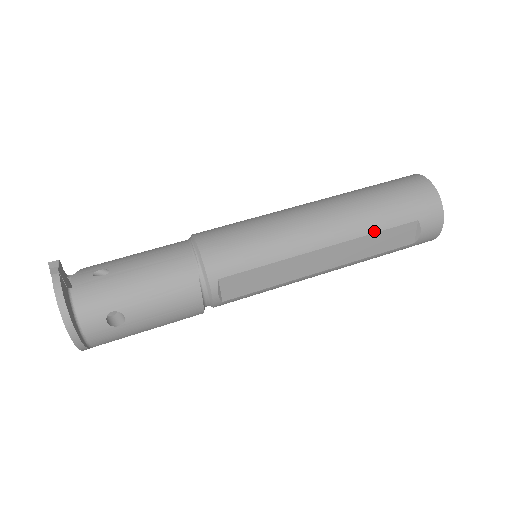
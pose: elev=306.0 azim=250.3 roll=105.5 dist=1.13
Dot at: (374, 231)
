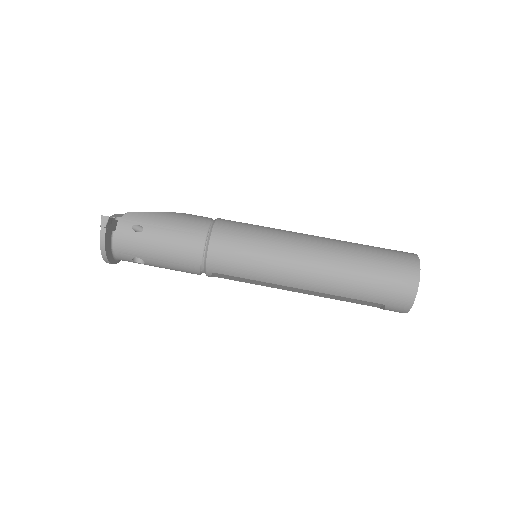
Dot at: (344, 296)
